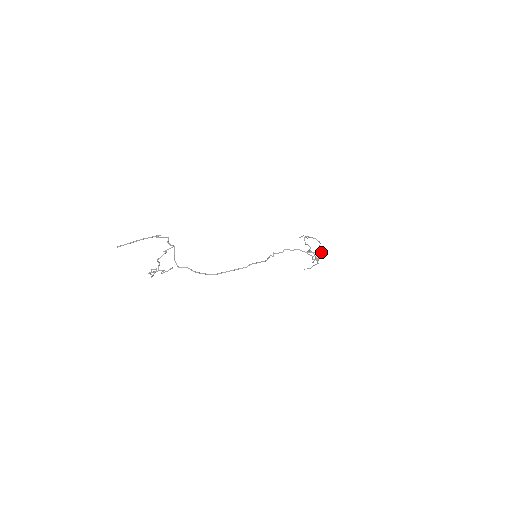
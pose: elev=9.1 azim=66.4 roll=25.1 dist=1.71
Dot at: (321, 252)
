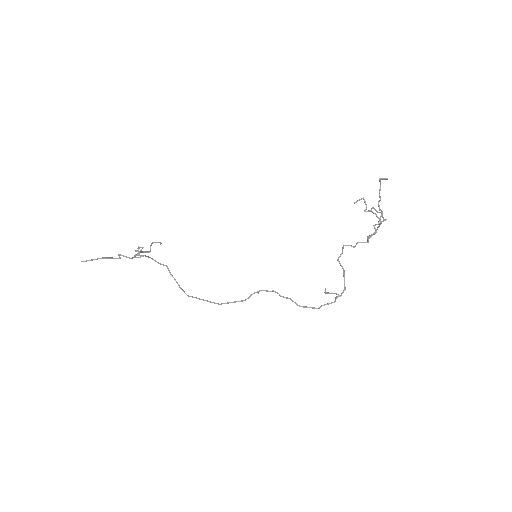
Dot at: occluded
